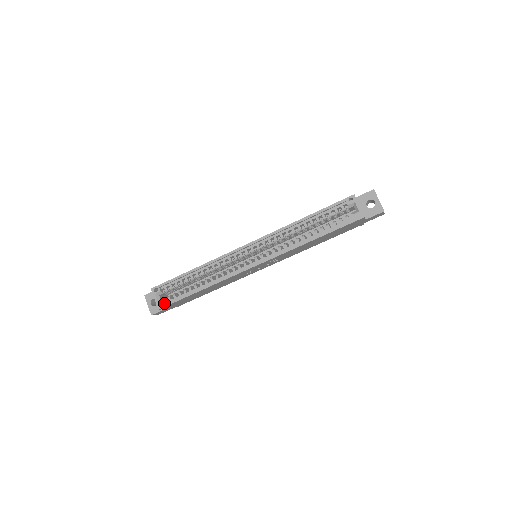
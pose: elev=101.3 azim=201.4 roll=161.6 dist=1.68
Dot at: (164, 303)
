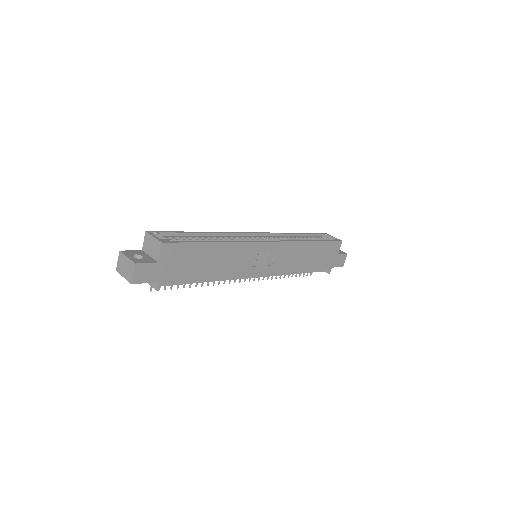
Dot at: occluded
